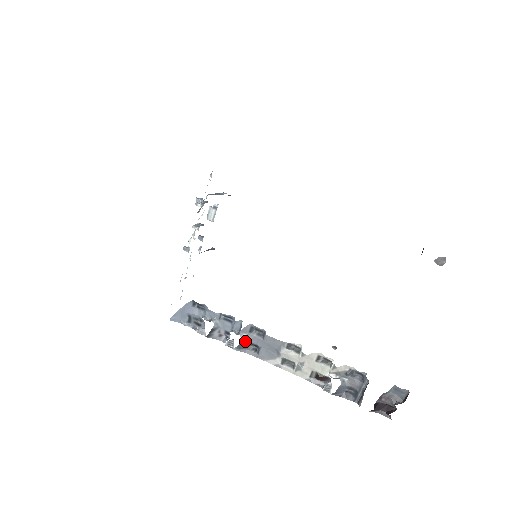
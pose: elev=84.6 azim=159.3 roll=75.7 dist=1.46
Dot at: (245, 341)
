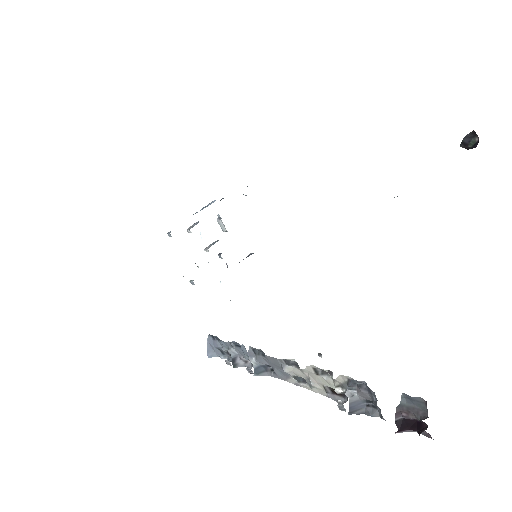
Dot at: (258, 365)
